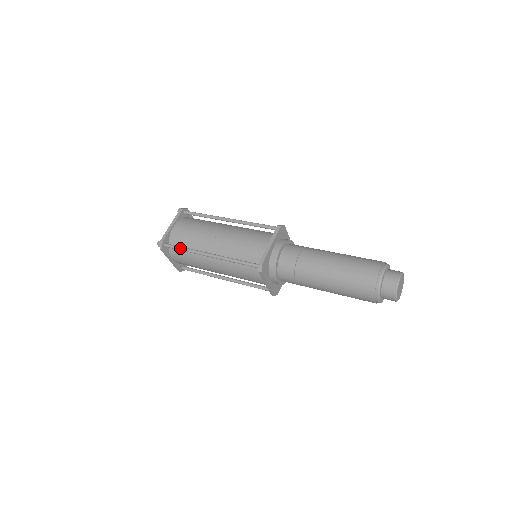
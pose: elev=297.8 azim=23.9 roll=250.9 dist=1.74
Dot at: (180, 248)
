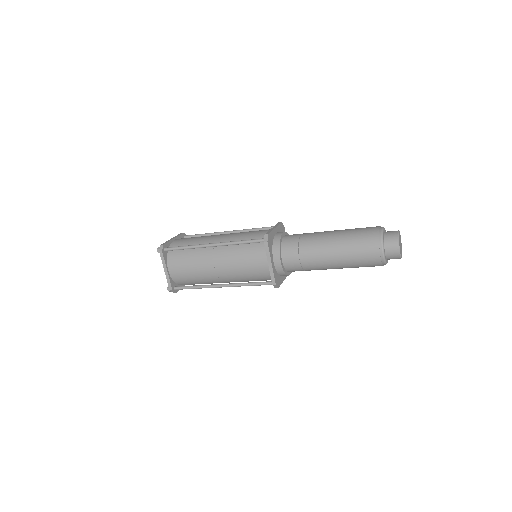
Dot at: occluded
